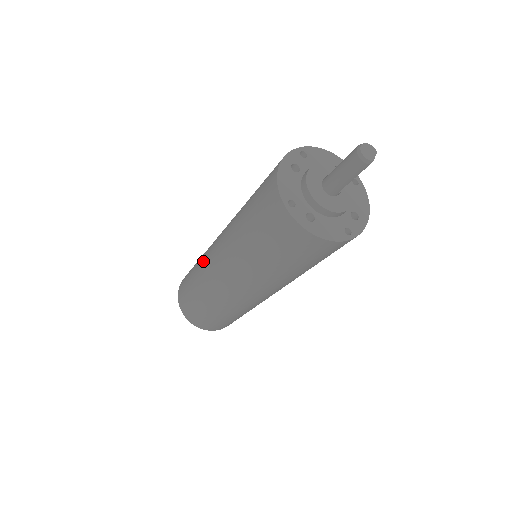
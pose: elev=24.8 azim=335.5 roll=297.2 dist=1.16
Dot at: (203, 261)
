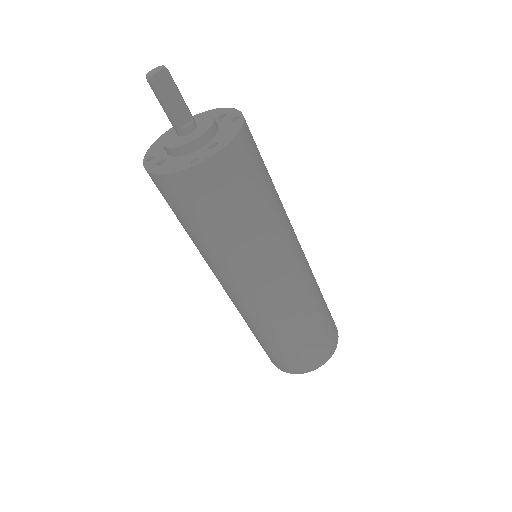
Dot at: occluded
